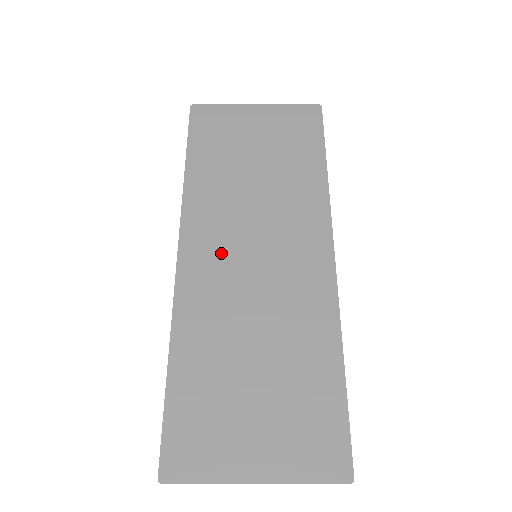
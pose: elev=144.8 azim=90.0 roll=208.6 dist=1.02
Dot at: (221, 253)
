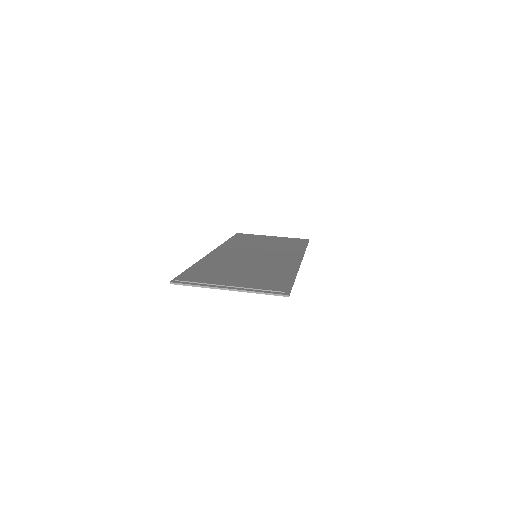
Dot at: (237, 253)
